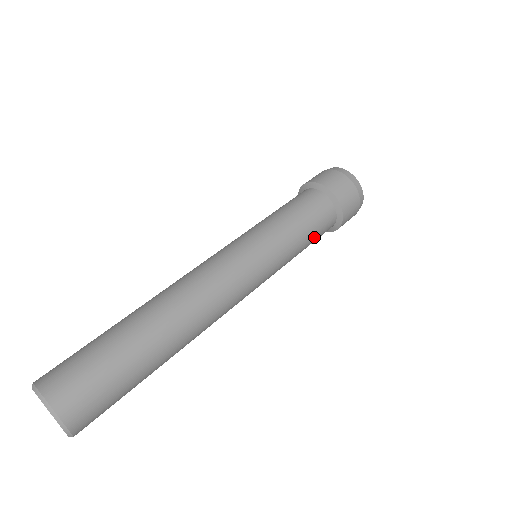
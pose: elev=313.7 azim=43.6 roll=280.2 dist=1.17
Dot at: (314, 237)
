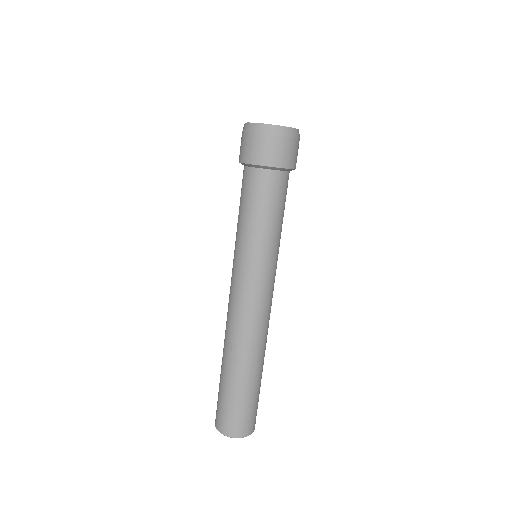
Dot at: occluded
